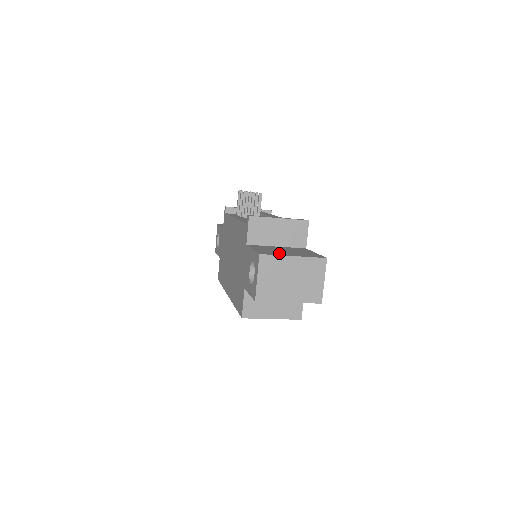
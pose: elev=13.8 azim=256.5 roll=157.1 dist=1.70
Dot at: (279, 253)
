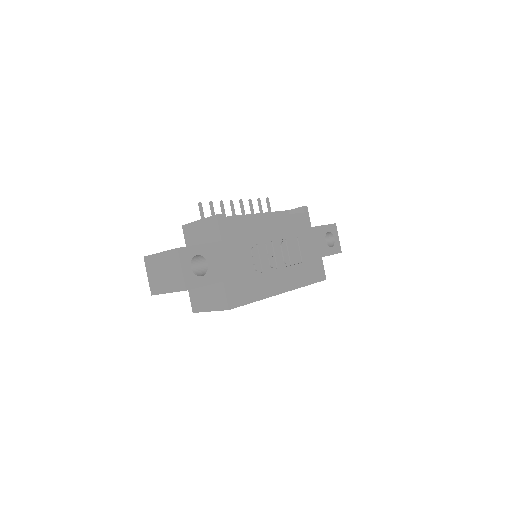
Dot at: occluded
